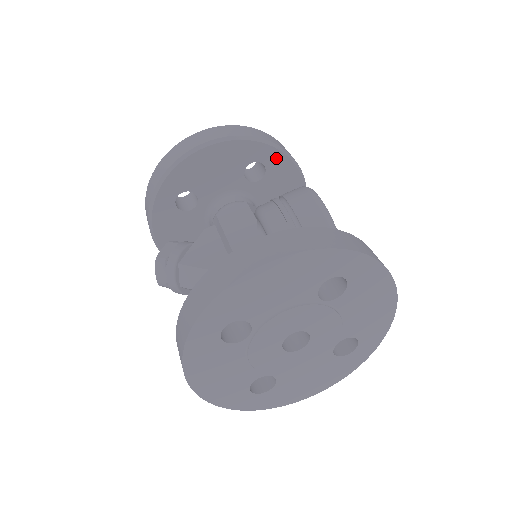
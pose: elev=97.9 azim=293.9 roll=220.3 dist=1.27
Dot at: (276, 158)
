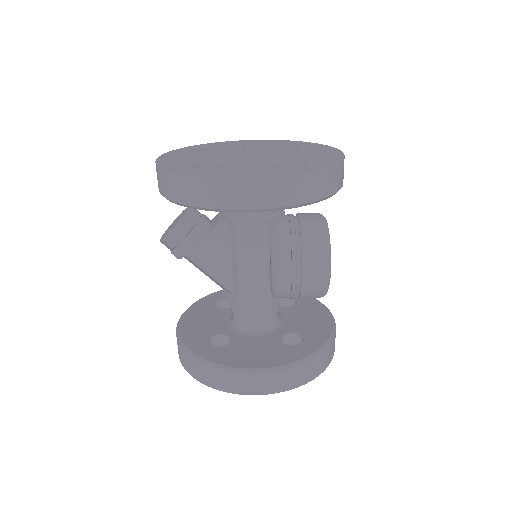
Dot at: occluded
